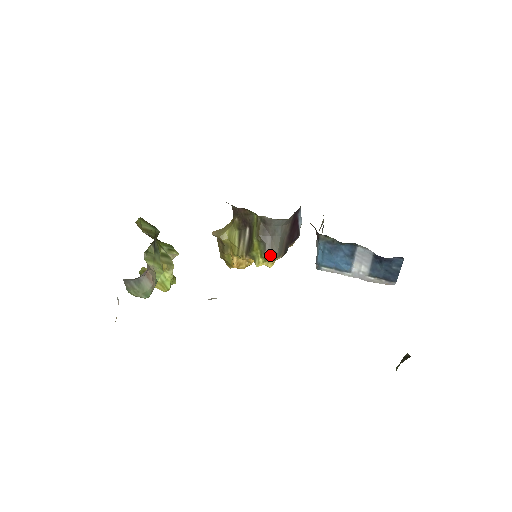
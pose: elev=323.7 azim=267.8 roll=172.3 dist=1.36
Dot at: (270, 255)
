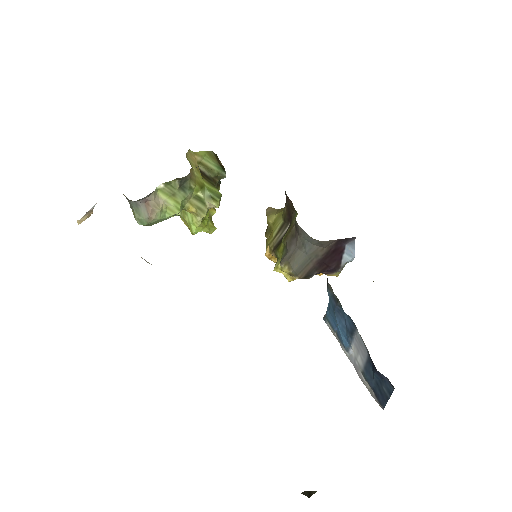
Dot at: (286, 267)
